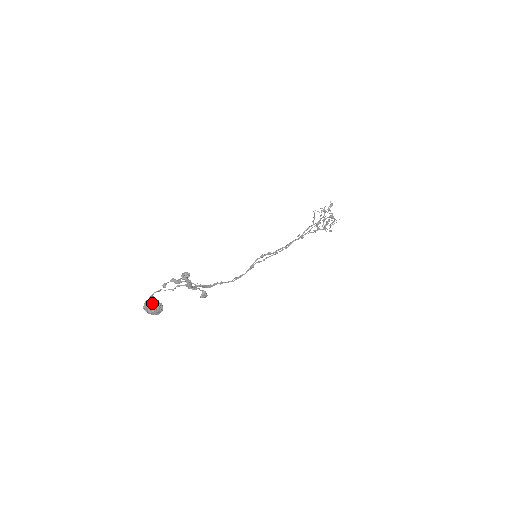
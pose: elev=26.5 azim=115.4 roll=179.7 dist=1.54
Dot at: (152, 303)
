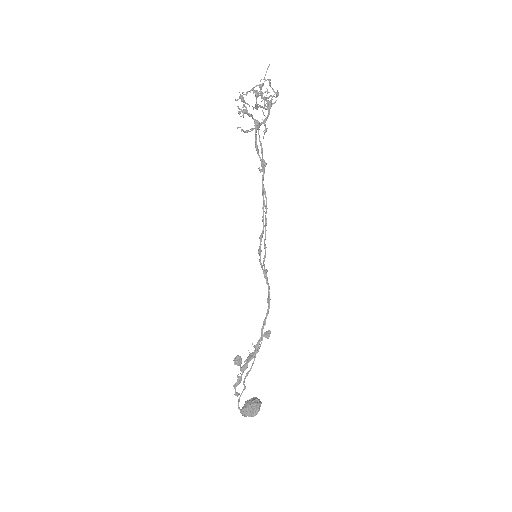
Dot at: (247, 414)
